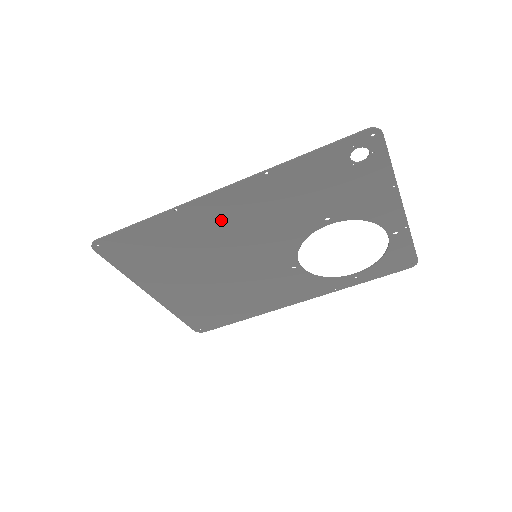
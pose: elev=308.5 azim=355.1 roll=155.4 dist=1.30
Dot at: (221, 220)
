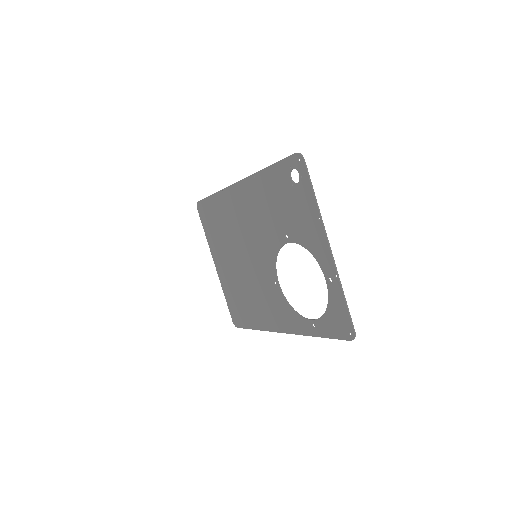
Dot at: (239, 209)
